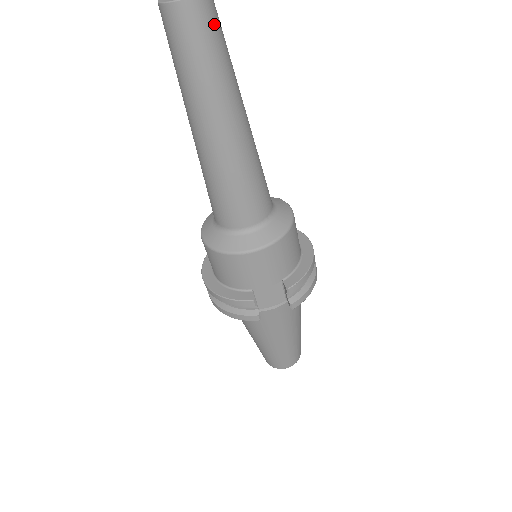
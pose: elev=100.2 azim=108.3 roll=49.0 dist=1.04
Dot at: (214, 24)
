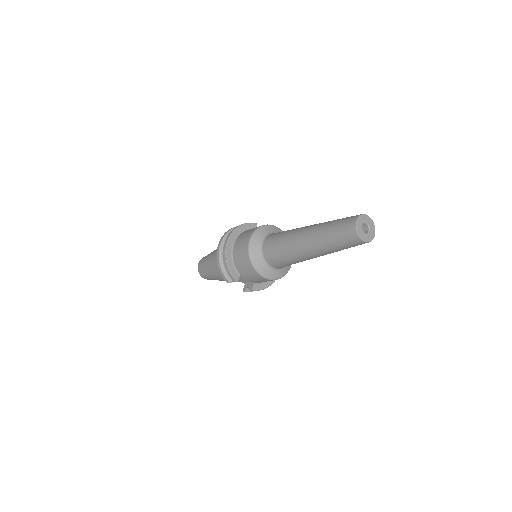
Dot at: occluded
